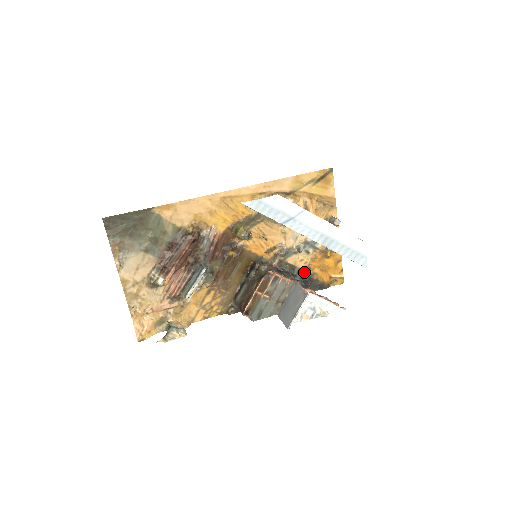
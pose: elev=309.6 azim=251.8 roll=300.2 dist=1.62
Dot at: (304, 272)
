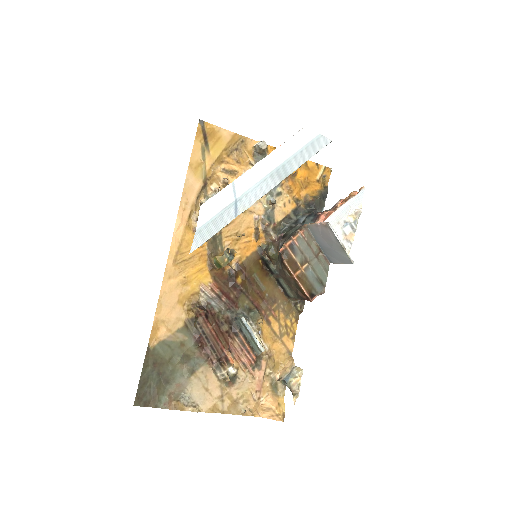
Dot at: (298, 208)
